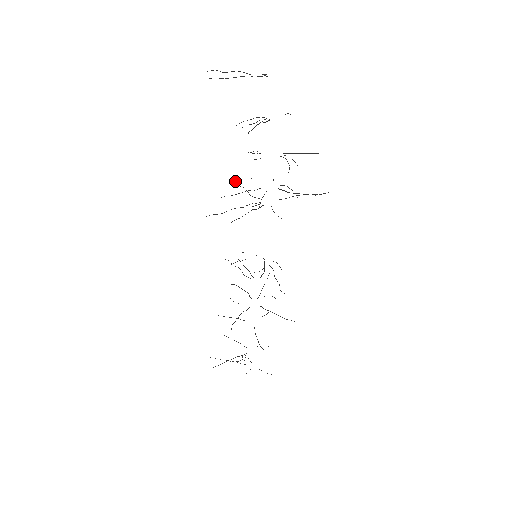
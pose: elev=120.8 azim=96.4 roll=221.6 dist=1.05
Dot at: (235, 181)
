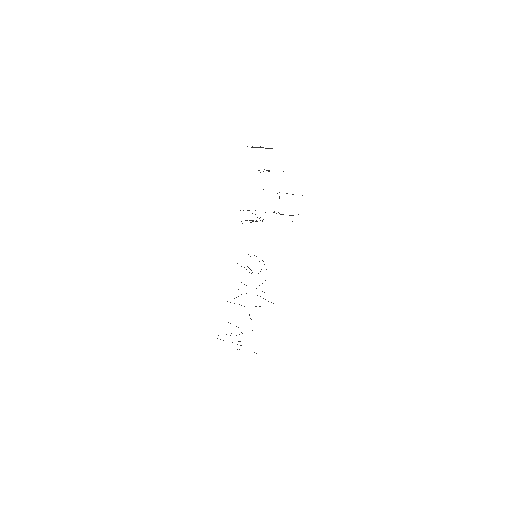
Dot at: occluded
